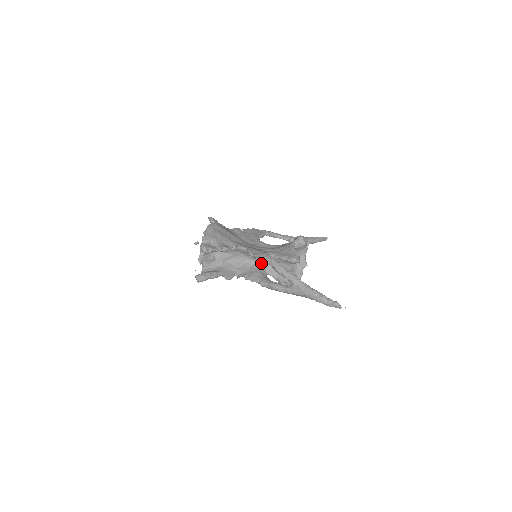
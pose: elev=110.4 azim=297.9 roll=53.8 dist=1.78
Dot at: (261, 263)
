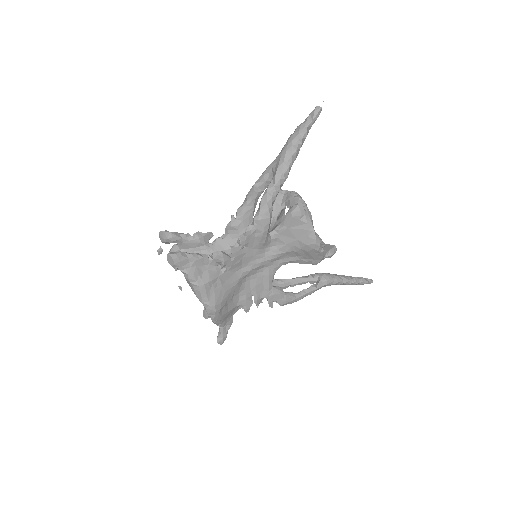
Dot at: occluded
